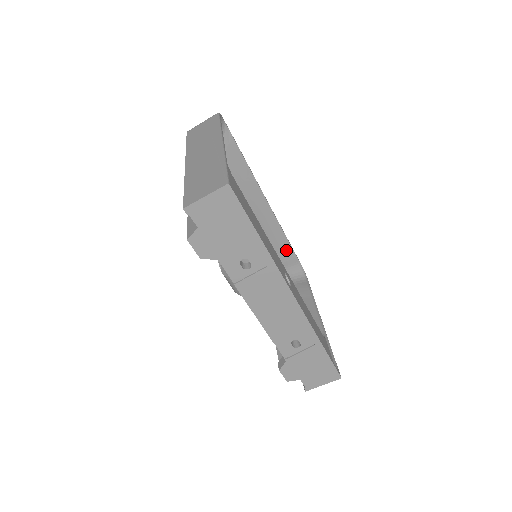
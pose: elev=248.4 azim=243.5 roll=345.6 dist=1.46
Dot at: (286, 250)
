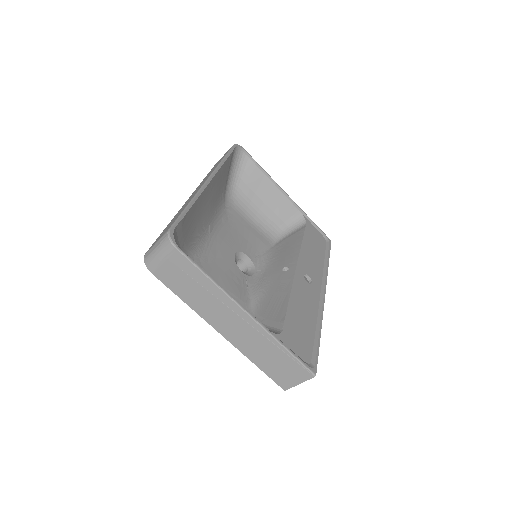
Dot at: (227, 164)
